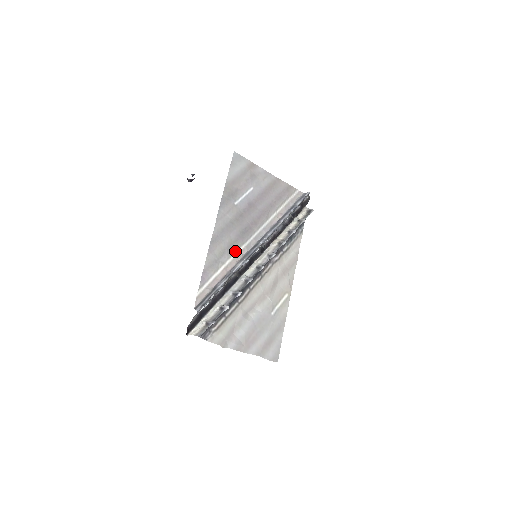
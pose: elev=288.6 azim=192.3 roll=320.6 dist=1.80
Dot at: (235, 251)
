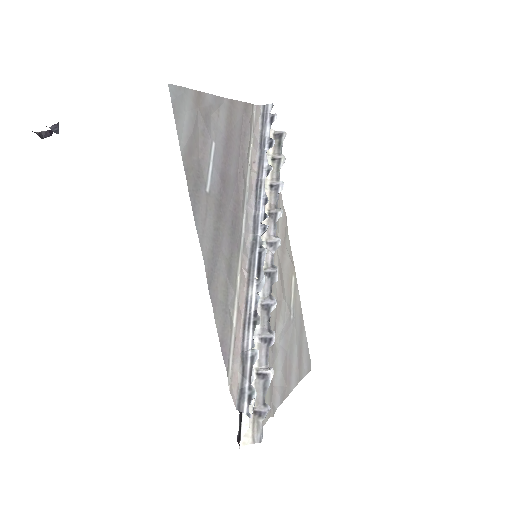
Dot at: (236, 272)
